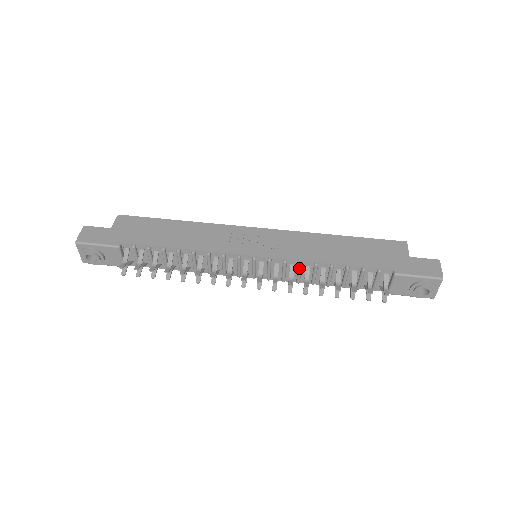
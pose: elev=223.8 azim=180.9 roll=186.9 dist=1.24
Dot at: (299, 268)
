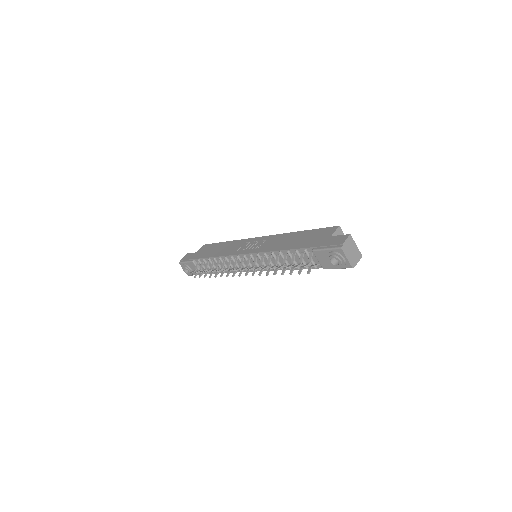
Dot at: (266, 258)
